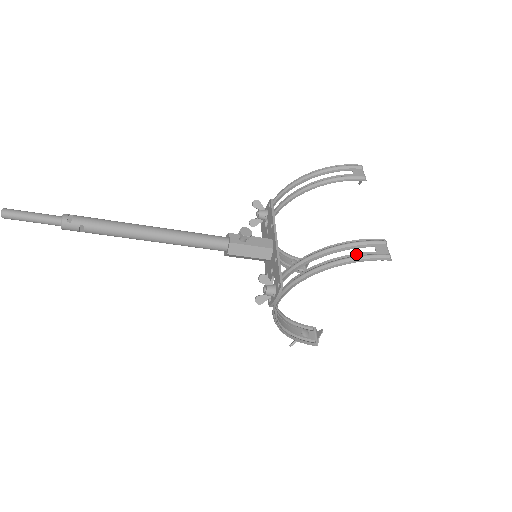
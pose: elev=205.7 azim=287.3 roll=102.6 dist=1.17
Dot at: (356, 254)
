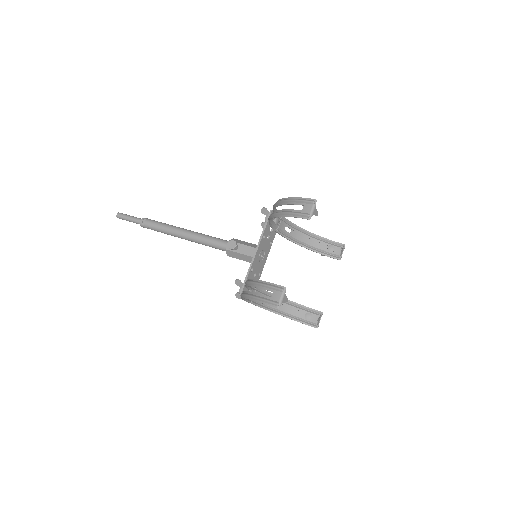
Dot at: (259, 295)
